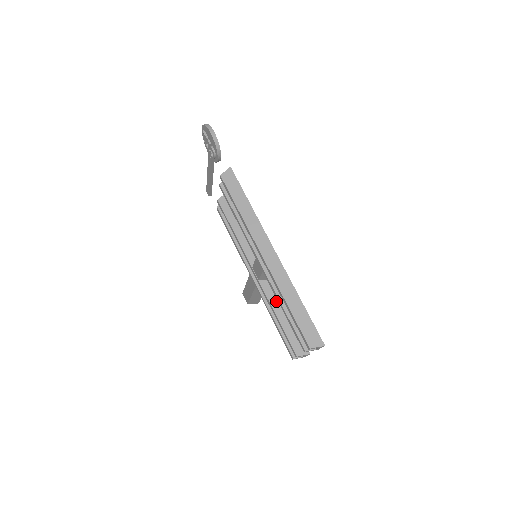
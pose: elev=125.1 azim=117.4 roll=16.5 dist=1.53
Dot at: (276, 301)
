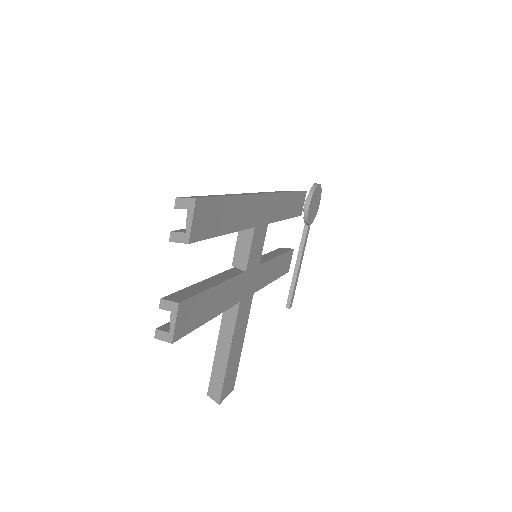
Dot at: (222, 277)
